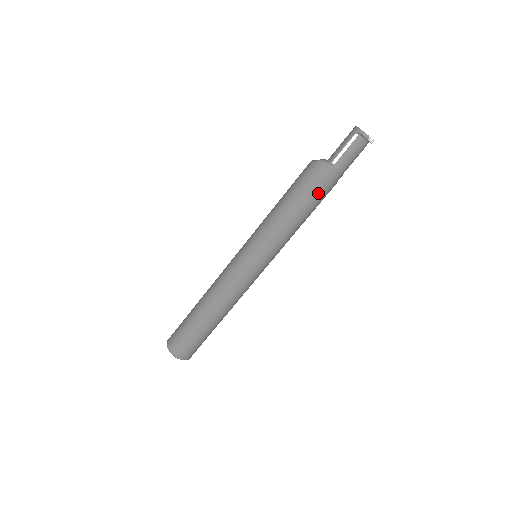
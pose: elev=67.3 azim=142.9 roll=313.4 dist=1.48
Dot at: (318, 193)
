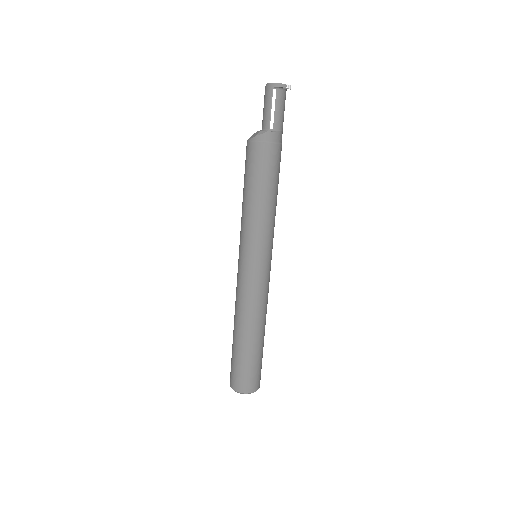
Dot at: (276, 163)
